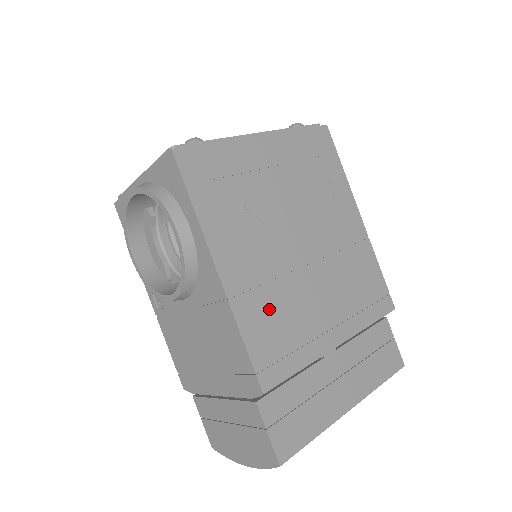
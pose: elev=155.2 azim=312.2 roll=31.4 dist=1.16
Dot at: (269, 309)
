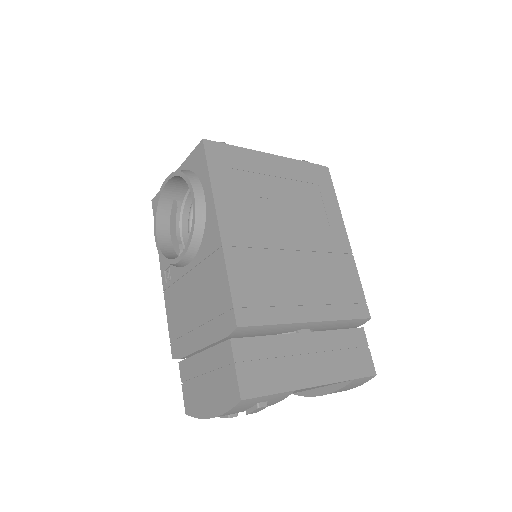
Dot at: (255, 268)
